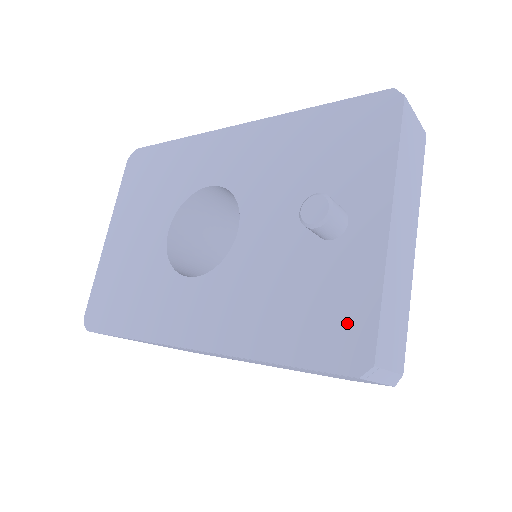
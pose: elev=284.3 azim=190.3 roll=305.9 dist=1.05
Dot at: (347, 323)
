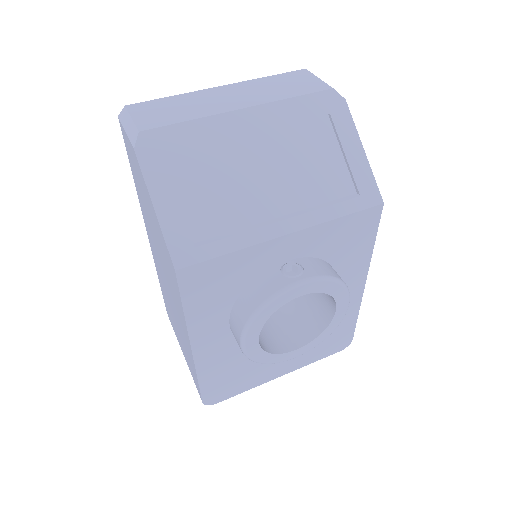
Dot at: occluded
